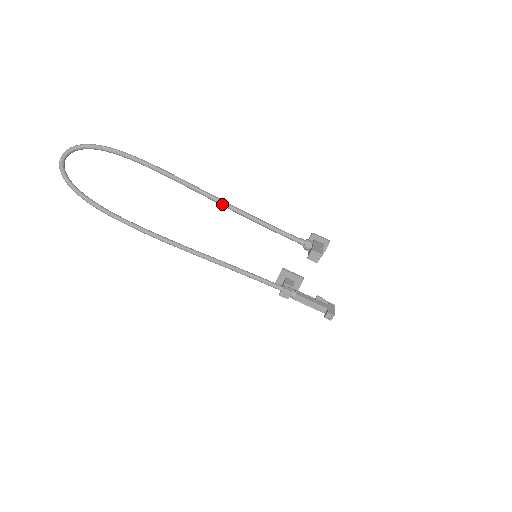
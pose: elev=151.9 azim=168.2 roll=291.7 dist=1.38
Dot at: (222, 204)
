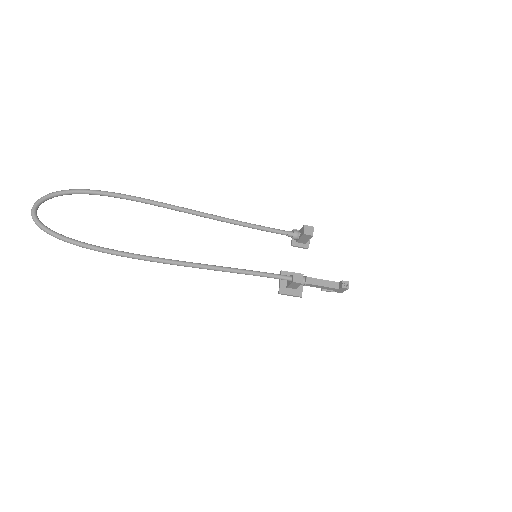
Dot at: (211, 216)
